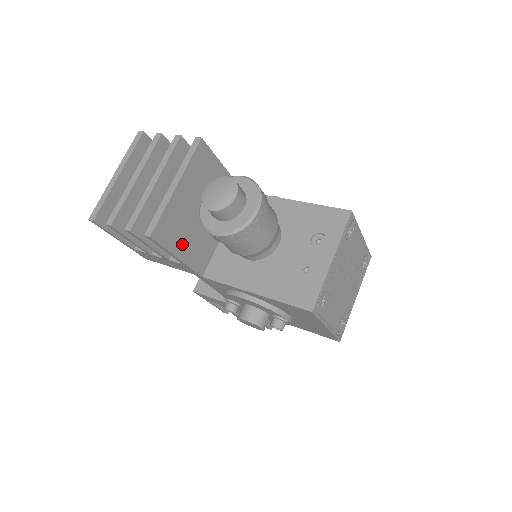
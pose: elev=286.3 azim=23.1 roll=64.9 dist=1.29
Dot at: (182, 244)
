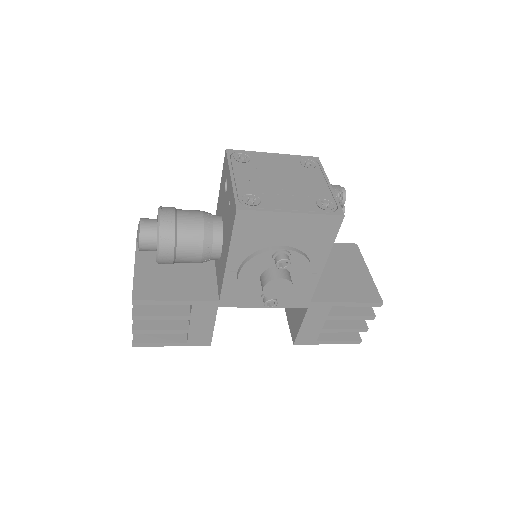
Dot at: (172, 291)
